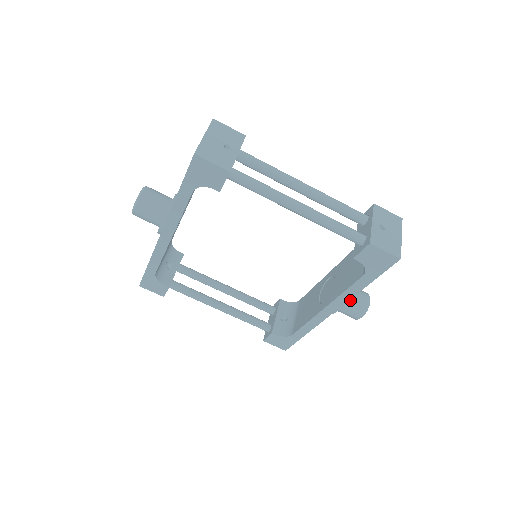
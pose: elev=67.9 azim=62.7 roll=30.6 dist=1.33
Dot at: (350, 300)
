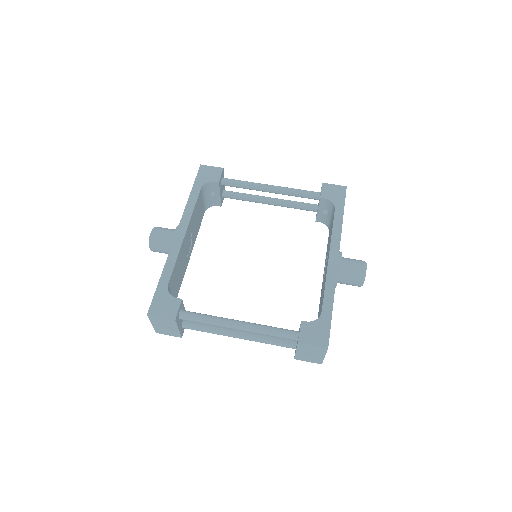
Dot at: (347, 258)
